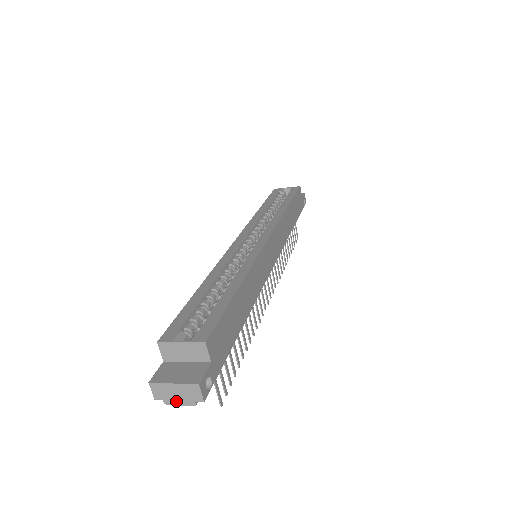
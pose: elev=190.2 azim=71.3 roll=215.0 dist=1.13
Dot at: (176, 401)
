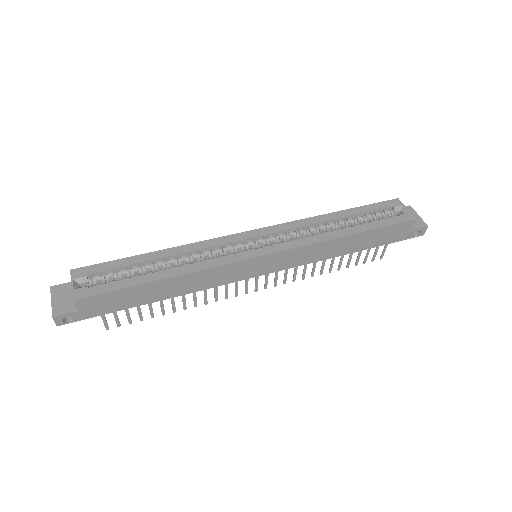
Dot at: occluded
